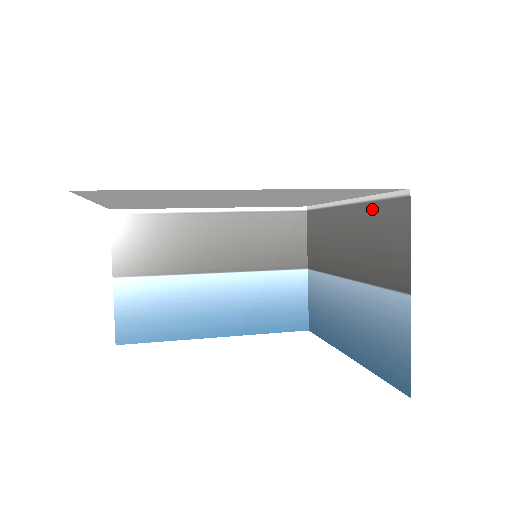
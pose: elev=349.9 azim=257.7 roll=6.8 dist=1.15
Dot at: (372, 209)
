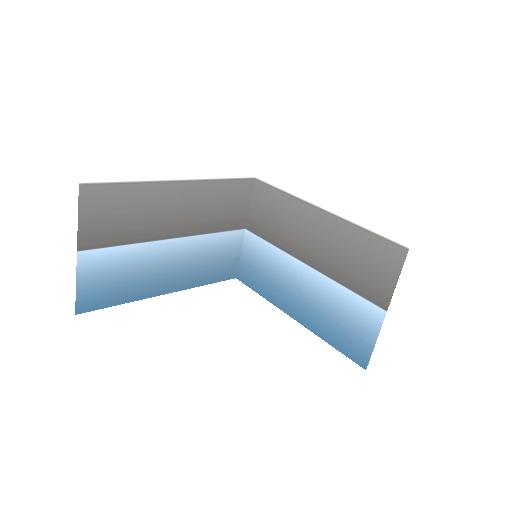
Dot at: (359, 233)
